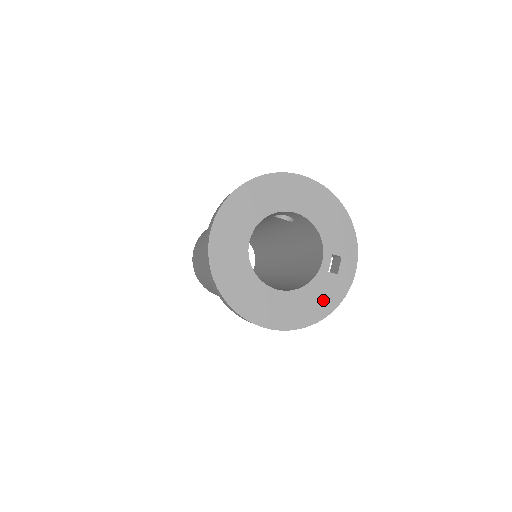
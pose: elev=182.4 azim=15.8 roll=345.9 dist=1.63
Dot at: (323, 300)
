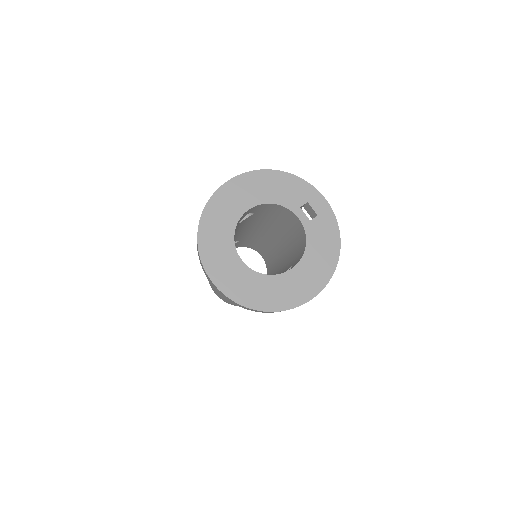
Dot at: (327, 241)
